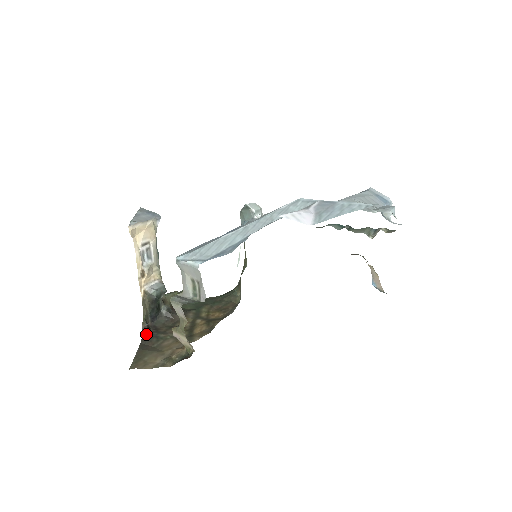
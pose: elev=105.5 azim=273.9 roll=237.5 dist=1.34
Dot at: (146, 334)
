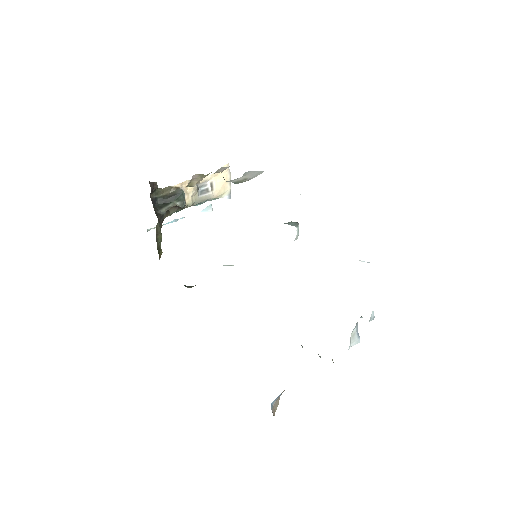
Dot at: (151, 186)
